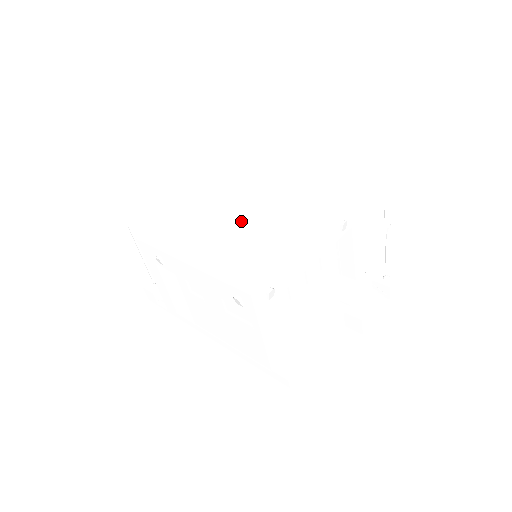
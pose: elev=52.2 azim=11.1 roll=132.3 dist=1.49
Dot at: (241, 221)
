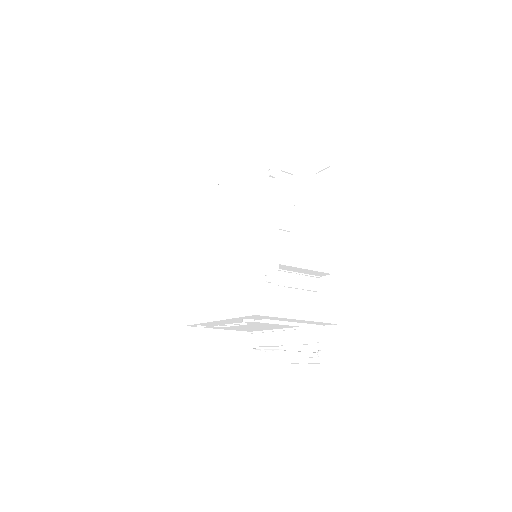
Dot at: (216, 250)
